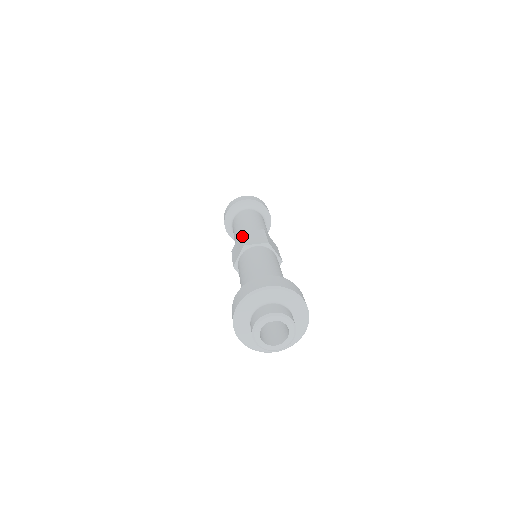
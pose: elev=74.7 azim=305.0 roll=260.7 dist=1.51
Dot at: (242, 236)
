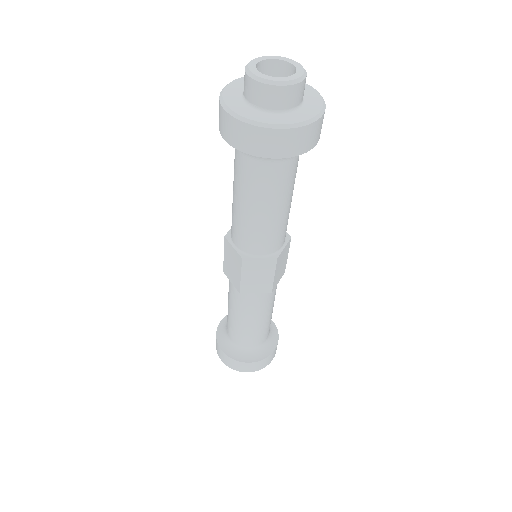
Dot at: occluded
